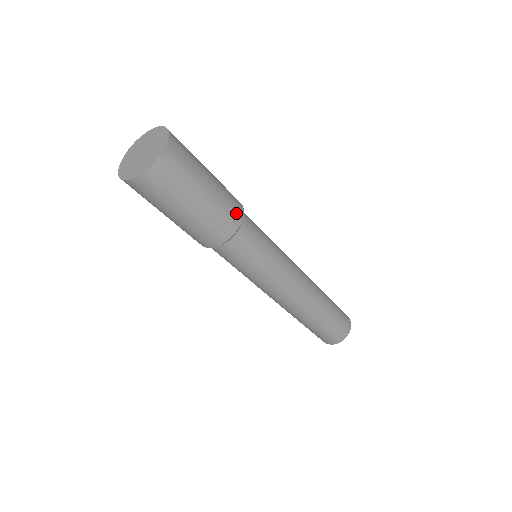
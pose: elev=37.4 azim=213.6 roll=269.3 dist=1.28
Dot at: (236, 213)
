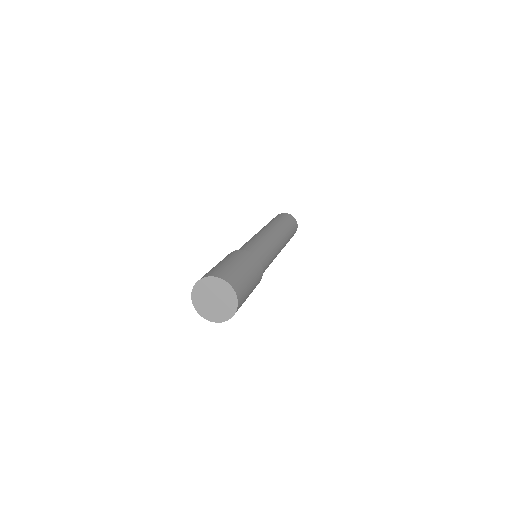
Dot at: occluded
